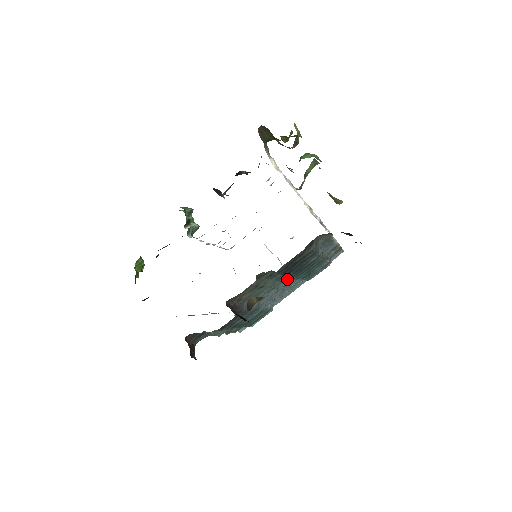
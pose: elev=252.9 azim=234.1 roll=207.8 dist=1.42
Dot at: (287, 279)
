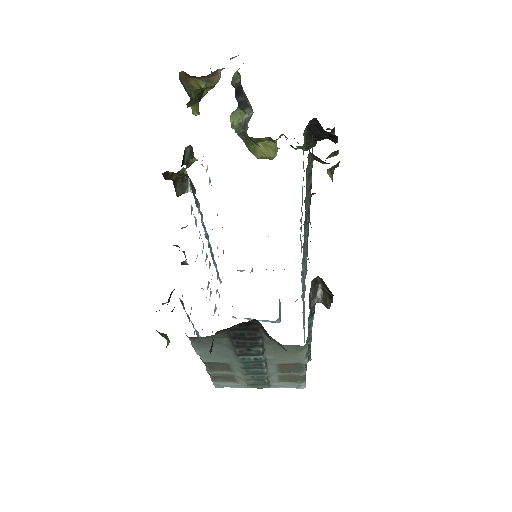
Dot at: occluded
